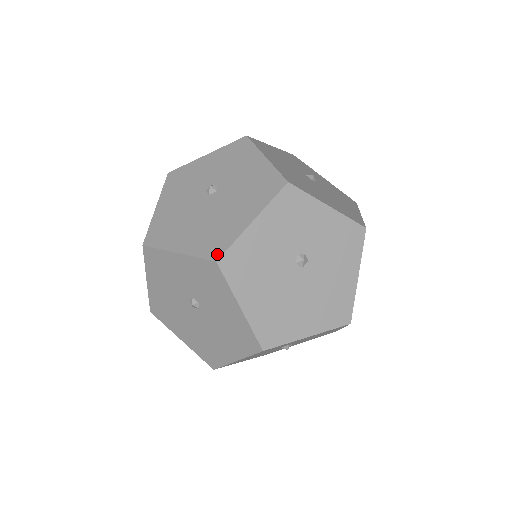
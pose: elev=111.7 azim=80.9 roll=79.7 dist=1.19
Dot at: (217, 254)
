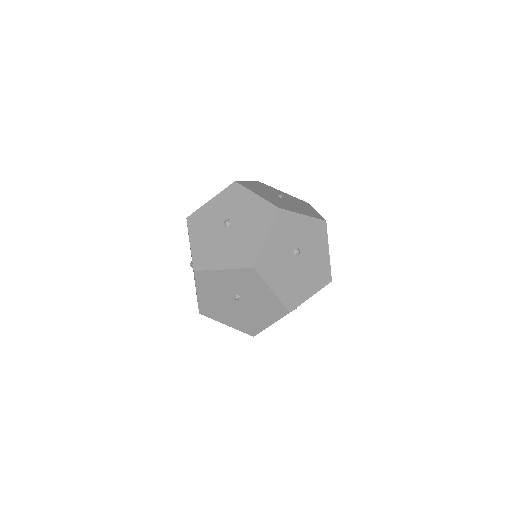
Dot at: (252, 263)
